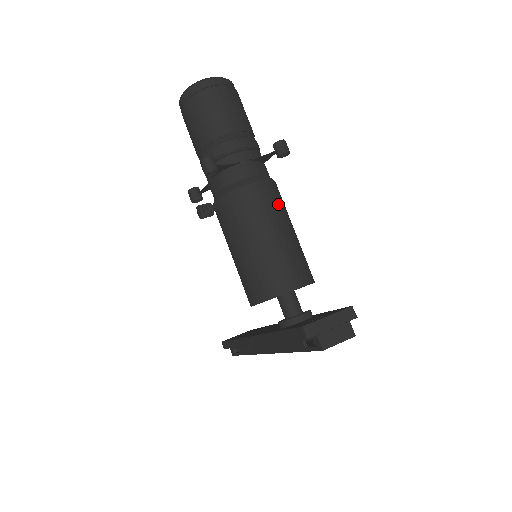
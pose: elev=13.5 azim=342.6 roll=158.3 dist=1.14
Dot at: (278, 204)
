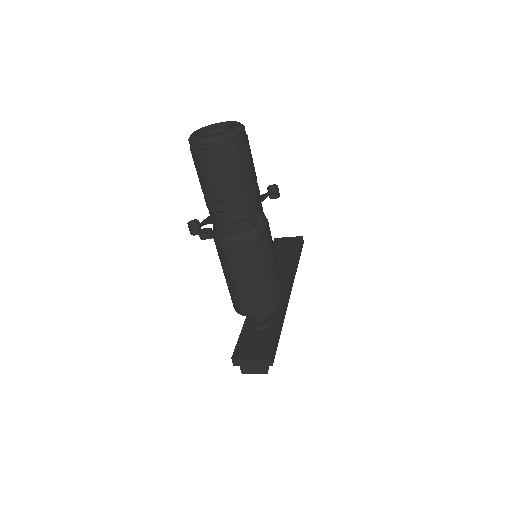
Dot at: (253, 258)
